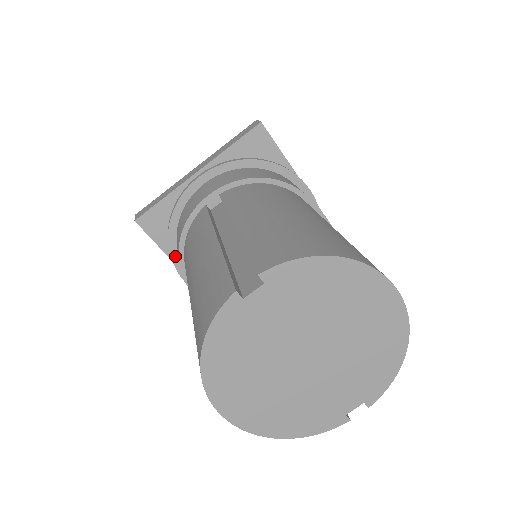
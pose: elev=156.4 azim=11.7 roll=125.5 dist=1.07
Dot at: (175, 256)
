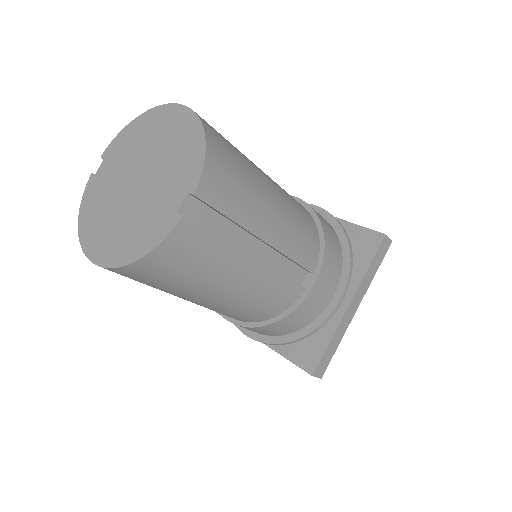
Dot at: occluded
